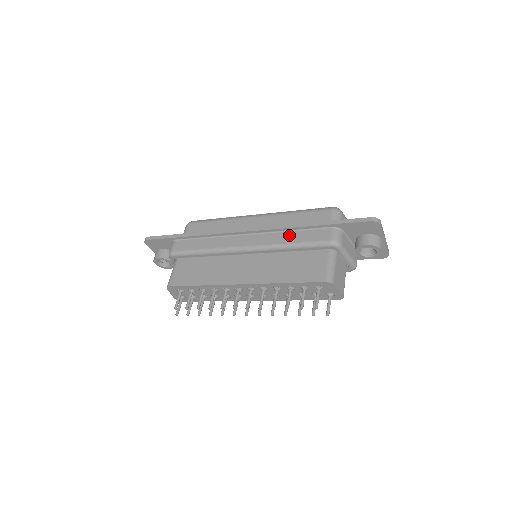
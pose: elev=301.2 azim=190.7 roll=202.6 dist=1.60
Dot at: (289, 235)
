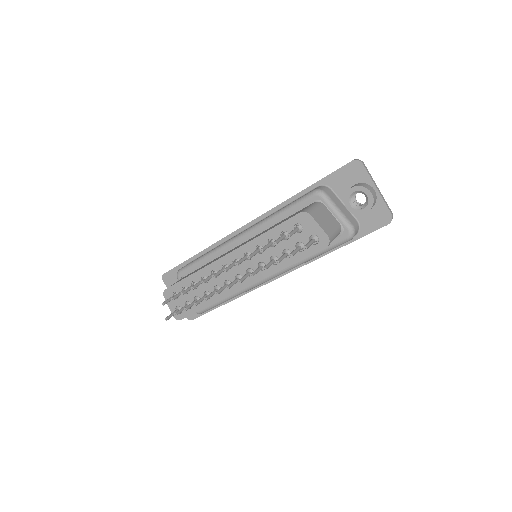
Dot at: (279, 209)
